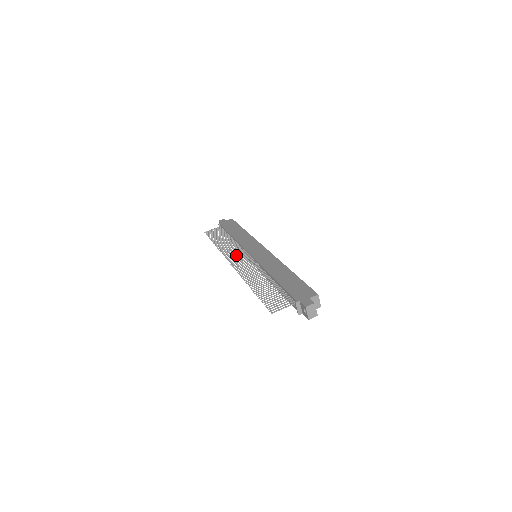
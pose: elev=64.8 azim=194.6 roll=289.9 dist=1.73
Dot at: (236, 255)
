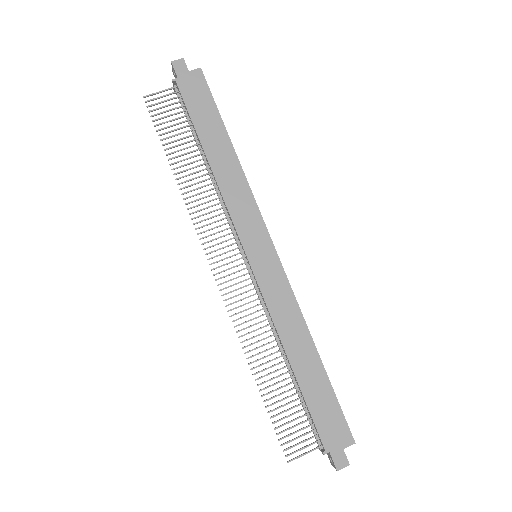
Dot at: (221, 243)
